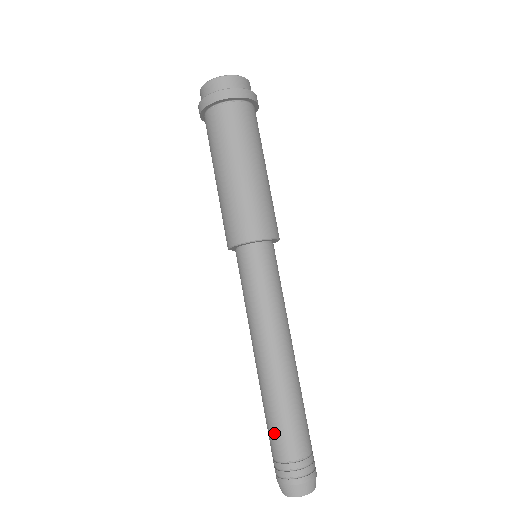
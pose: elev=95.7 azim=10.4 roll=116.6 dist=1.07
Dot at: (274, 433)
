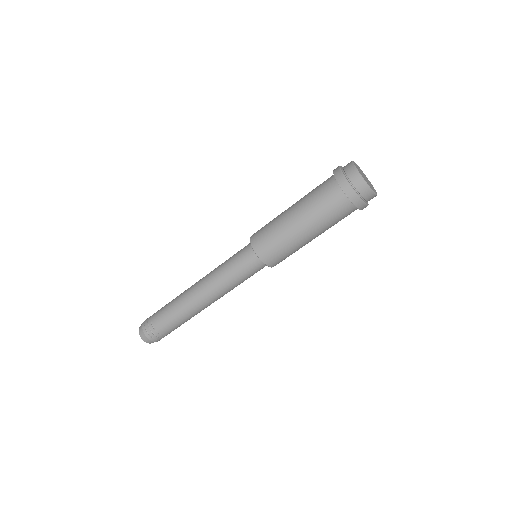
Dot at: (163, 309)
